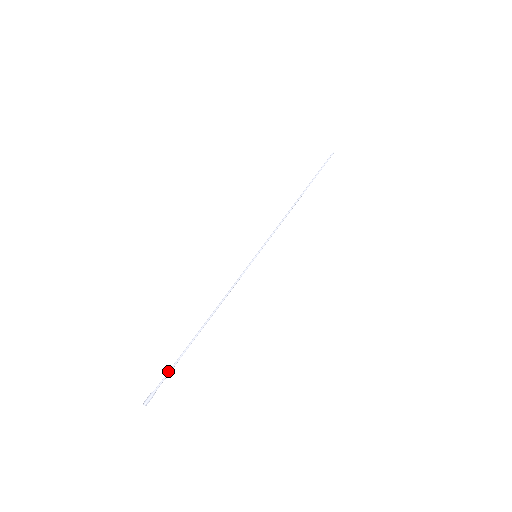
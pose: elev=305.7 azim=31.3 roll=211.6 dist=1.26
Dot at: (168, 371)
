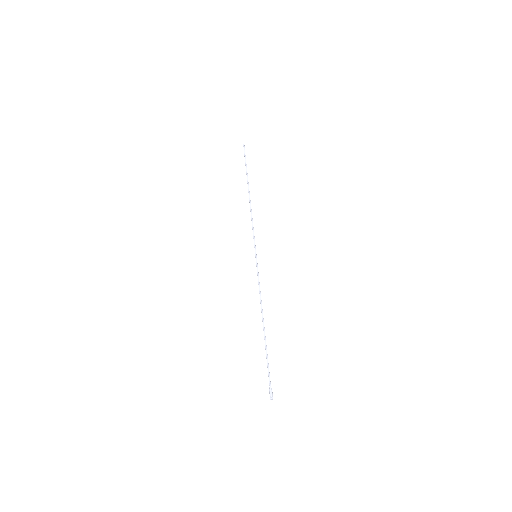
Dot at: occluded
